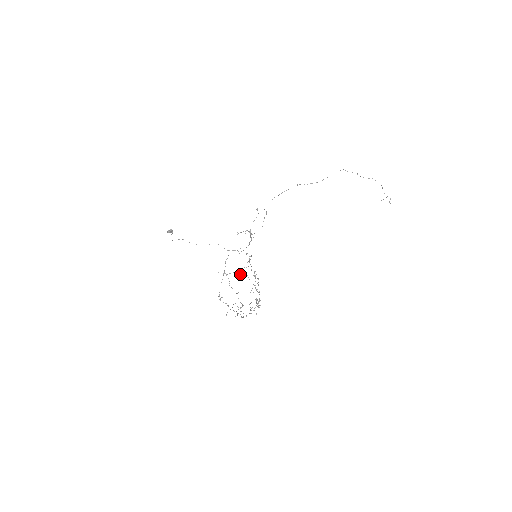
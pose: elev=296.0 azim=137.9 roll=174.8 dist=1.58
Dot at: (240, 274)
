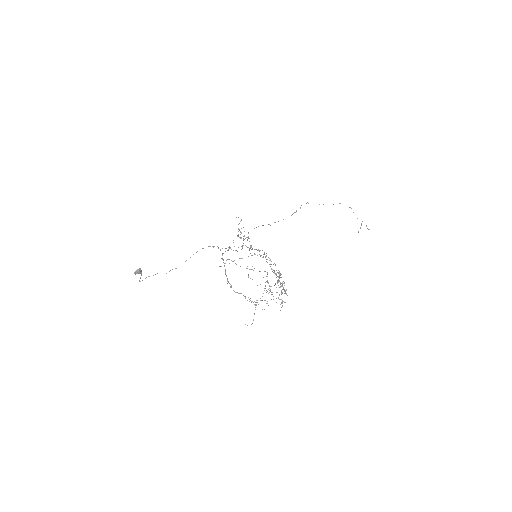
Dot at: occluded
